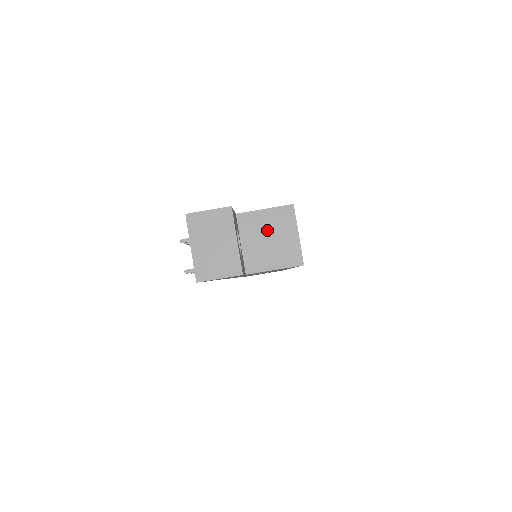
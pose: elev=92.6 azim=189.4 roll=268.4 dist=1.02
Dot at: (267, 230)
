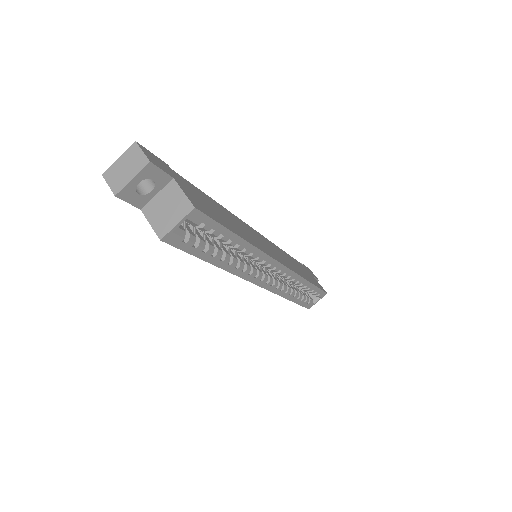
Dot at: (172, 203)
